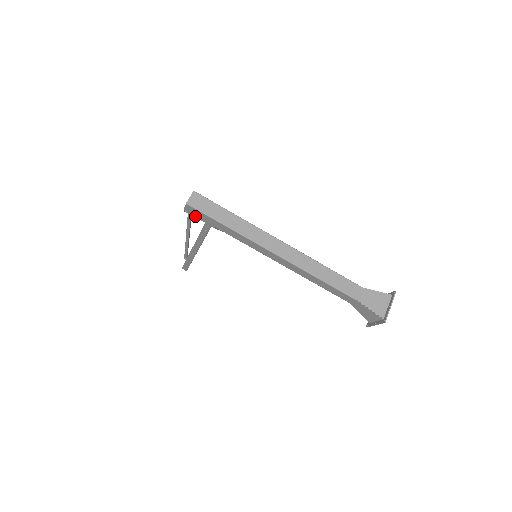
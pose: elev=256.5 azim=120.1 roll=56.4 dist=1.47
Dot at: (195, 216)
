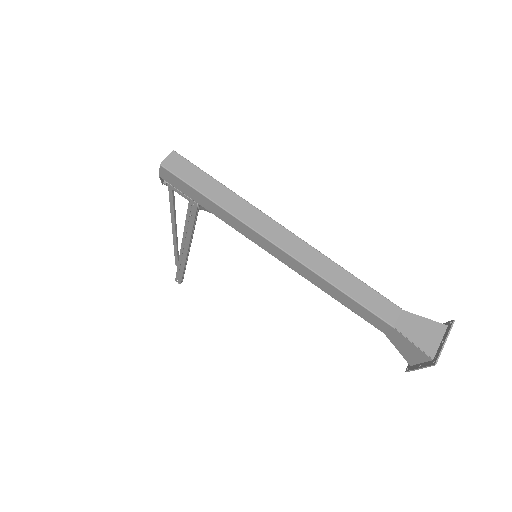
Dot at: (176, 190)
